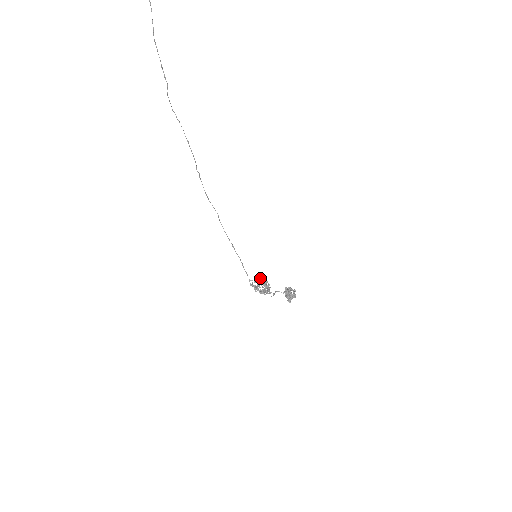
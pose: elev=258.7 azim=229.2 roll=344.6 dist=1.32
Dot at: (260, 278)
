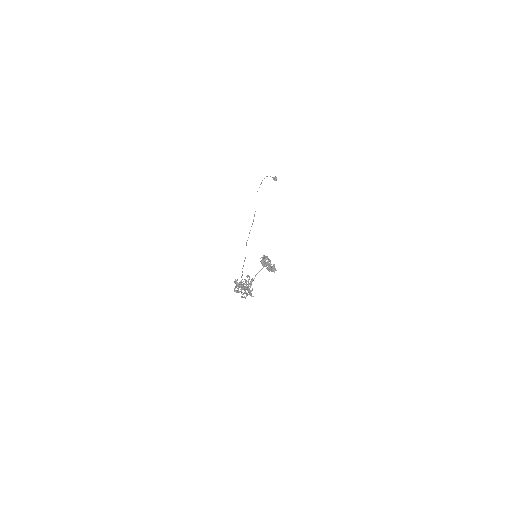
Dot at: (248, 290)
